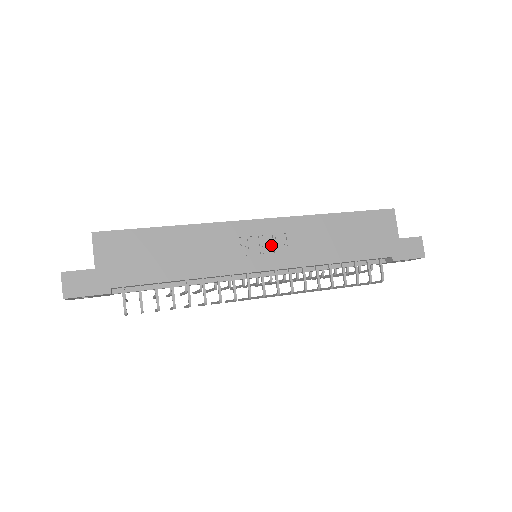
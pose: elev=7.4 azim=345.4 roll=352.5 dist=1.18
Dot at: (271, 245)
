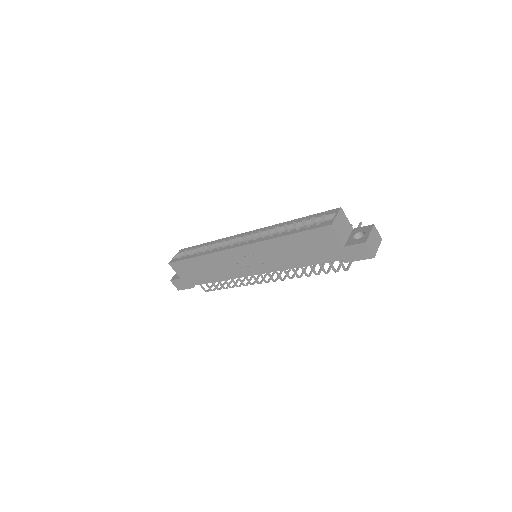
Dot at: (253, 260)
